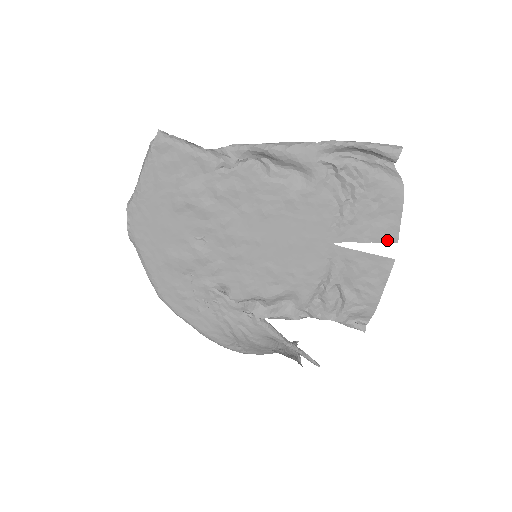
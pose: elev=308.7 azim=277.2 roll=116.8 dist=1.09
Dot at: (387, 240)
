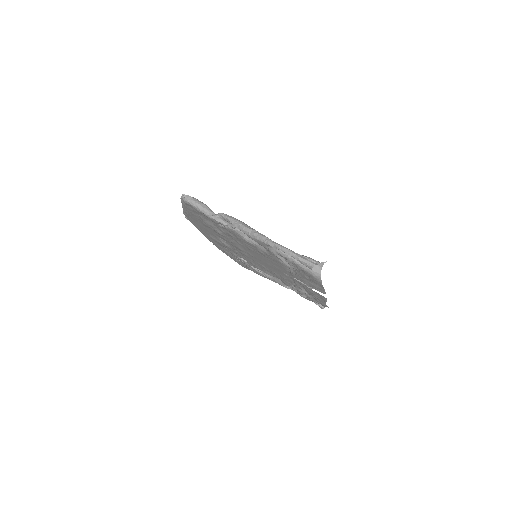
Dot at: (319, 291)
